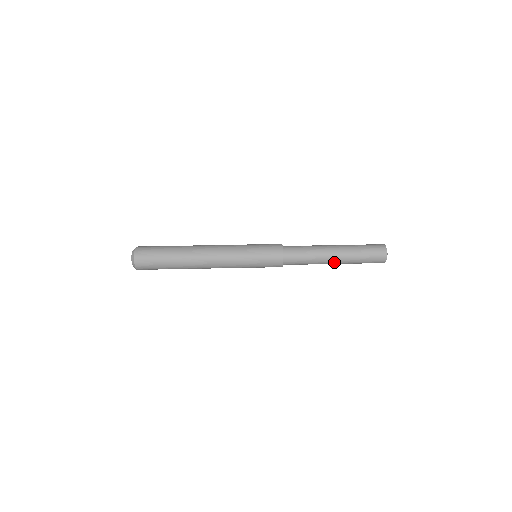
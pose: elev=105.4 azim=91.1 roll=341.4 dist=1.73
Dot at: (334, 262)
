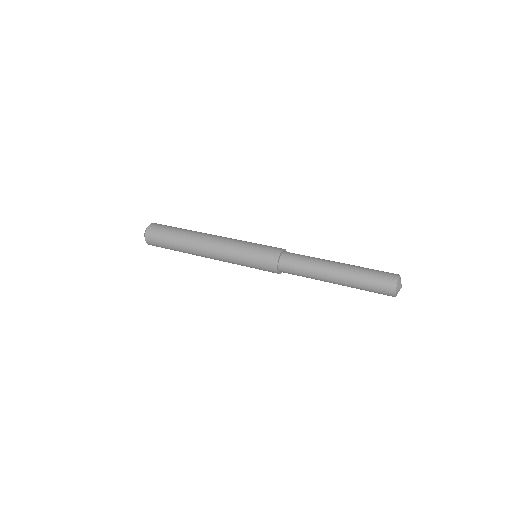
Dot at: (333, 281)
